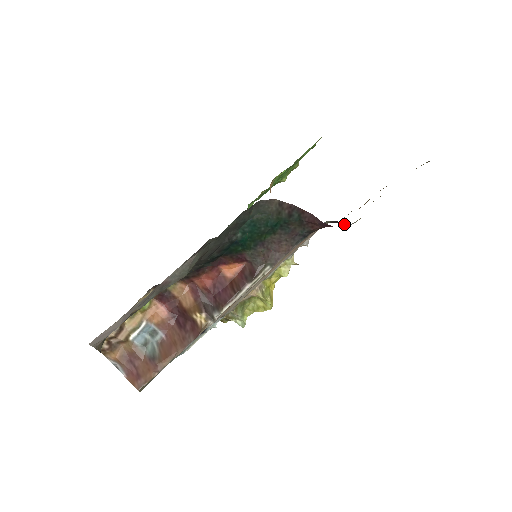
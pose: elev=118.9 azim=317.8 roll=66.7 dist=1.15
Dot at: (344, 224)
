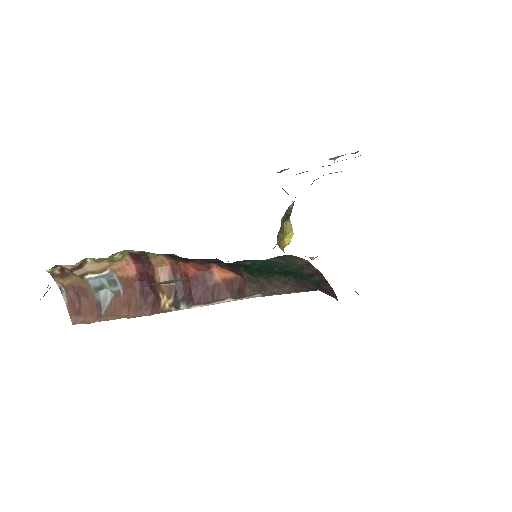
Dot at: occluded
